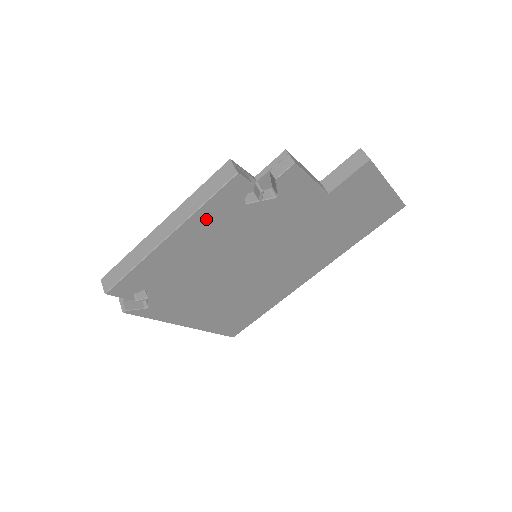
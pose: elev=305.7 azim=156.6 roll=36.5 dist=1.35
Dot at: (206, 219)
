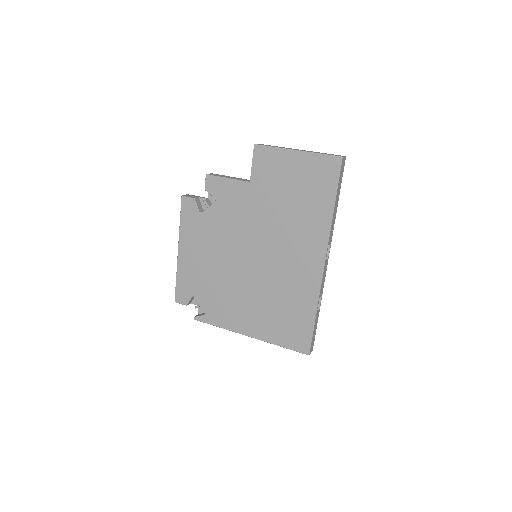
Dot at: (189, 232)
